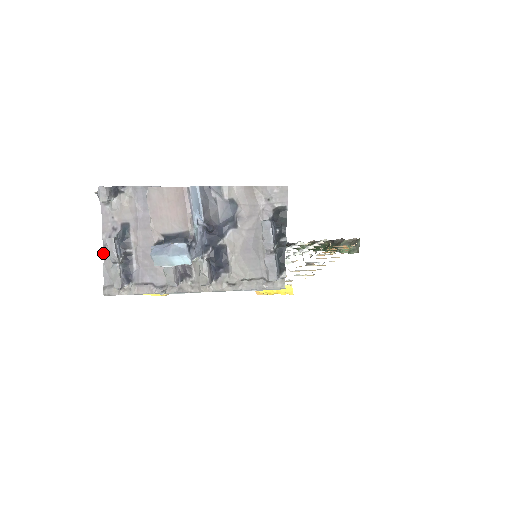
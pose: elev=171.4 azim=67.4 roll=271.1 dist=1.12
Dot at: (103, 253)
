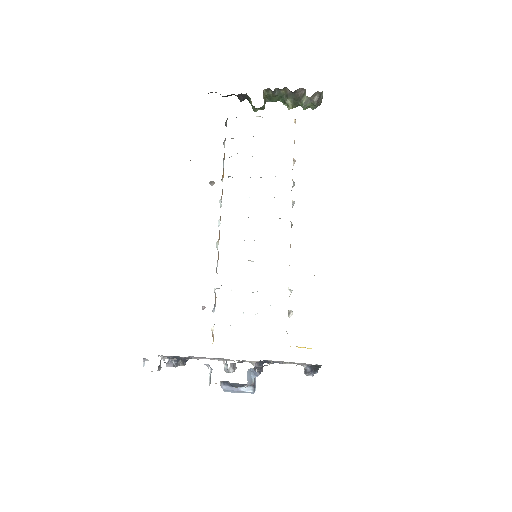
Dot at: occluded
